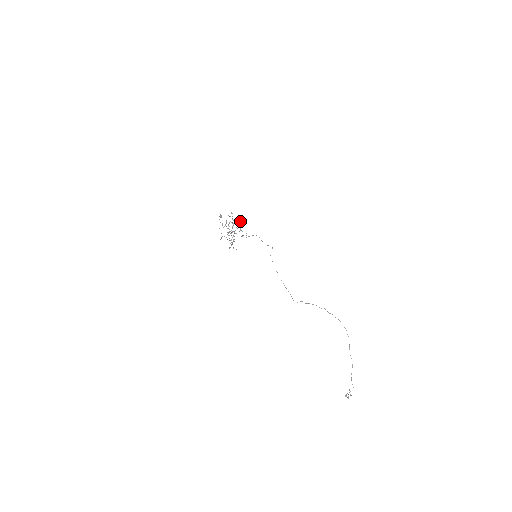
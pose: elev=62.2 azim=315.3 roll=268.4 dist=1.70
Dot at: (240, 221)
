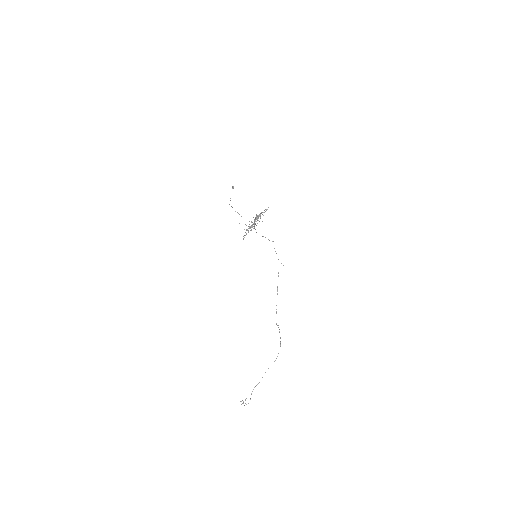
Dot at: occluded
